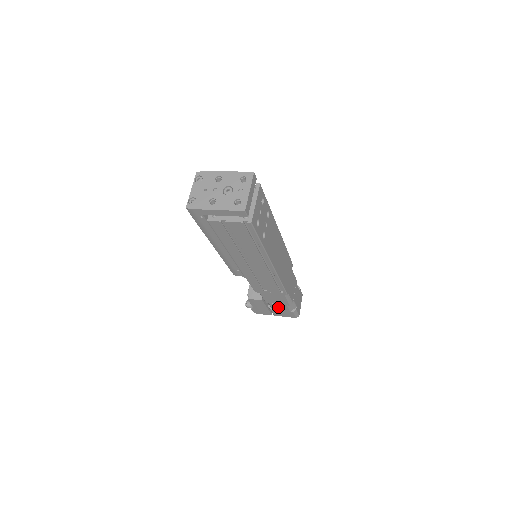
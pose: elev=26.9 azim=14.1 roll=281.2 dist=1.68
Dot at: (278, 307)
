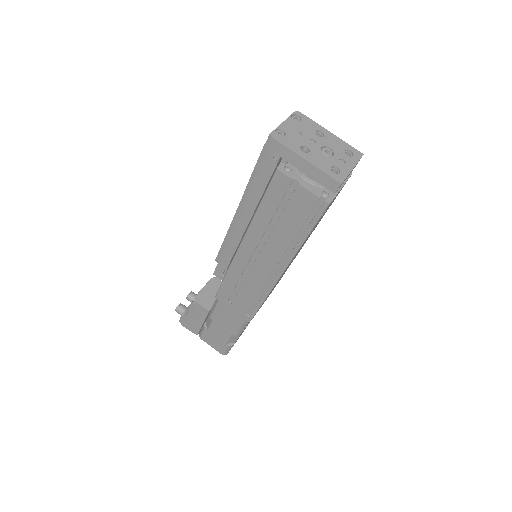
Dot at: (218, 330)
